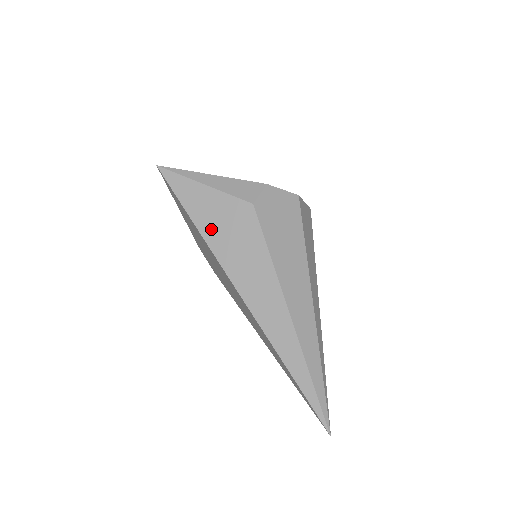
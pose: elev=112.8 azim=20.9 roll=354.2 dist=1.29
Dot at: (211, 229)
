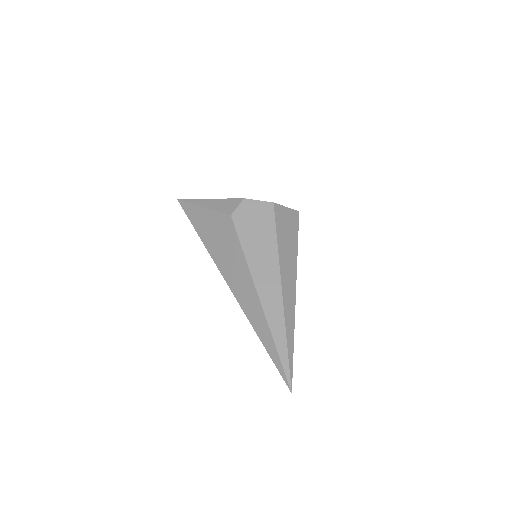
Dot at: (209, 239)
